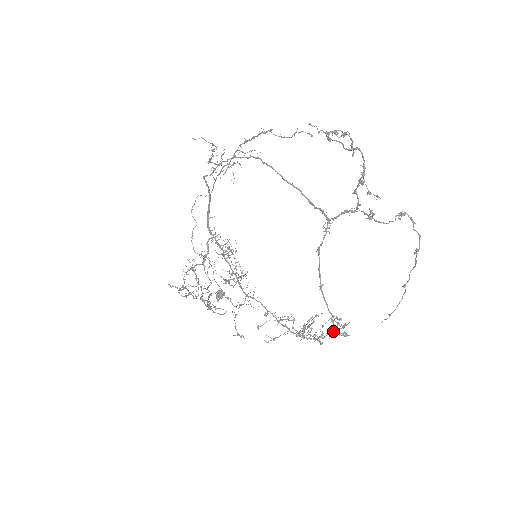
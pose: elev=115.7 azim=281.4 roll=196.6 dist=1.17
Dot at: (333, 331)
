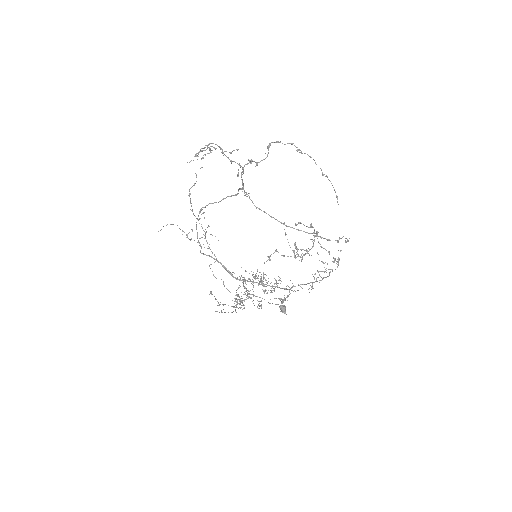
Dot at: occluded
